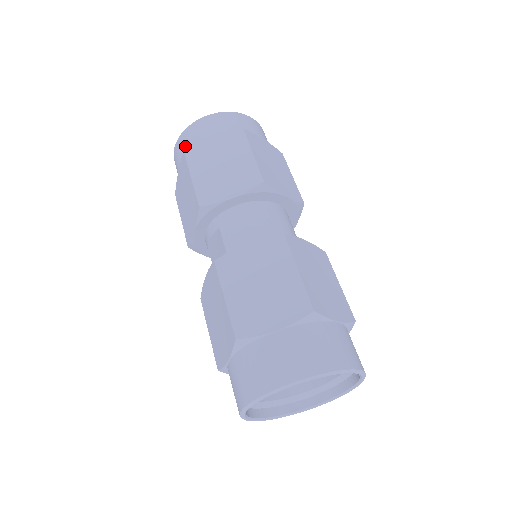
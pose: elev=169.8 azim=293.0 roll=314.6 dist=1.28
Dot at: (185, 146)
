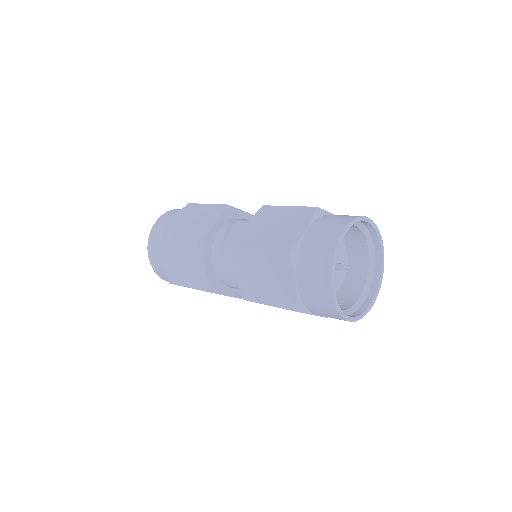
Dot at: (178, 211)
